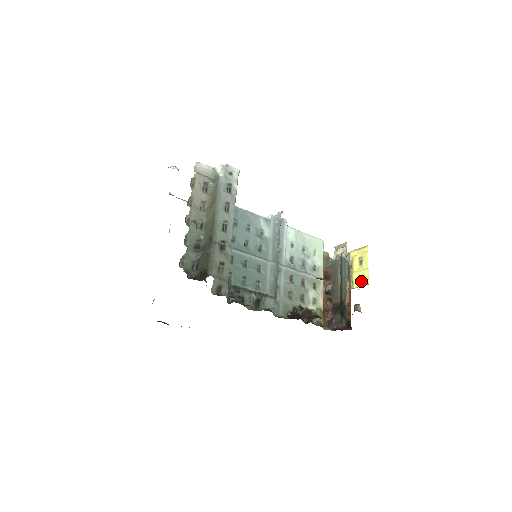
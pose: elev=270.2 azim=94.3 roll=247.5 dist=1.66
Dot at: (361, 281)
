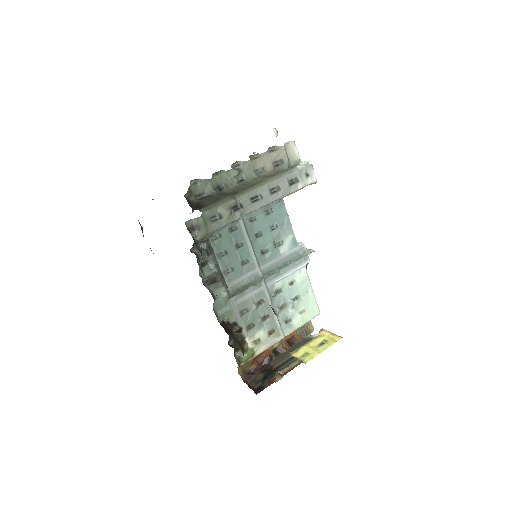
Dot at: (304, 356)
